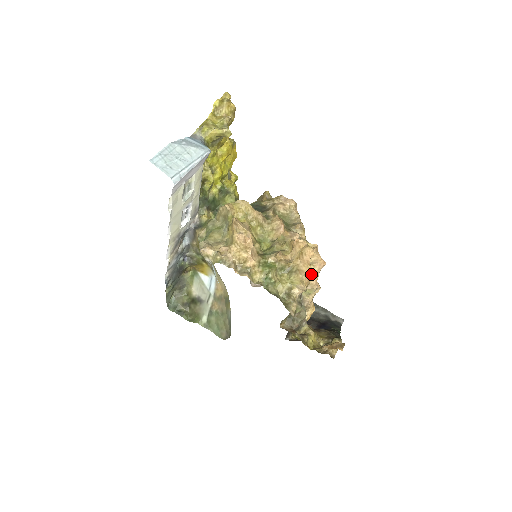
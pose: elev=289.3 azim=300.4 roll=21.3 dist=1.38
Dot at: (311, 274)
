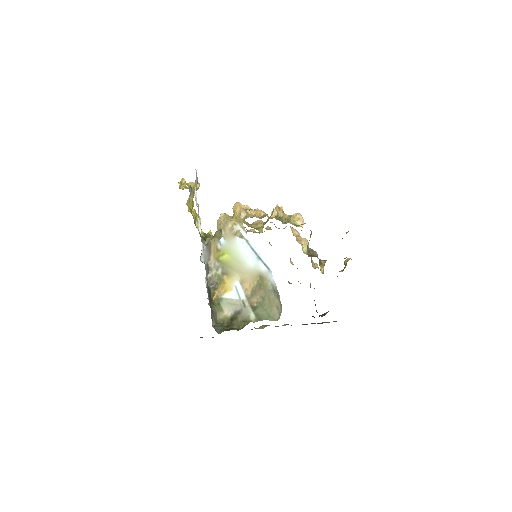
Dot at: occluded
